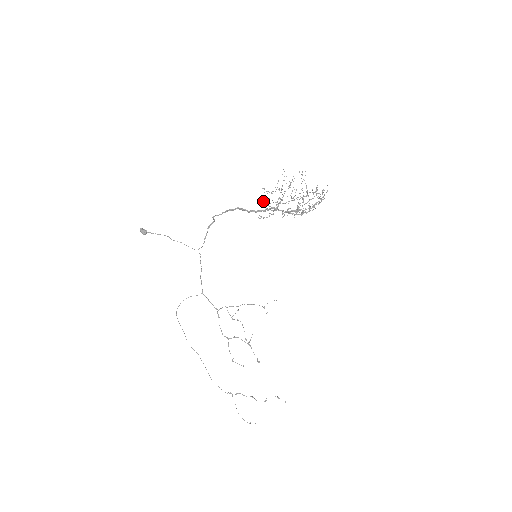
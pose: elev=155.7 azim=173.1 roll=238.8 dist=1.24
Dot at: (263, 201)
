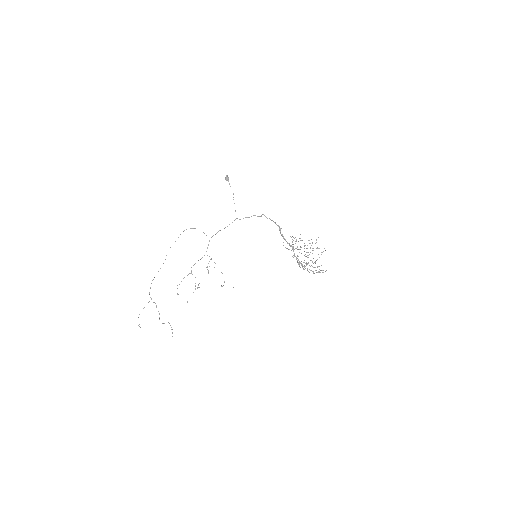
Dot at: occluded
